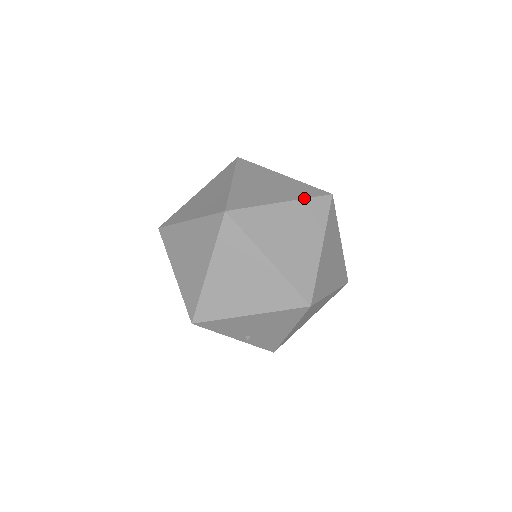
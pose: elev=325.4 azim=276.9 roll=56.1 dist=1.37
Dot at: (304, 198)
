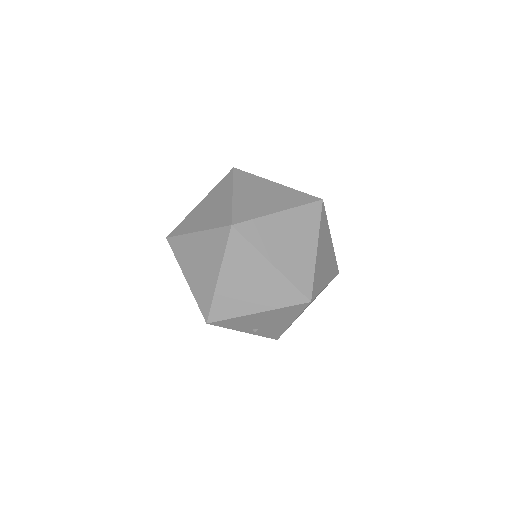
Dot at: (298, 206)
